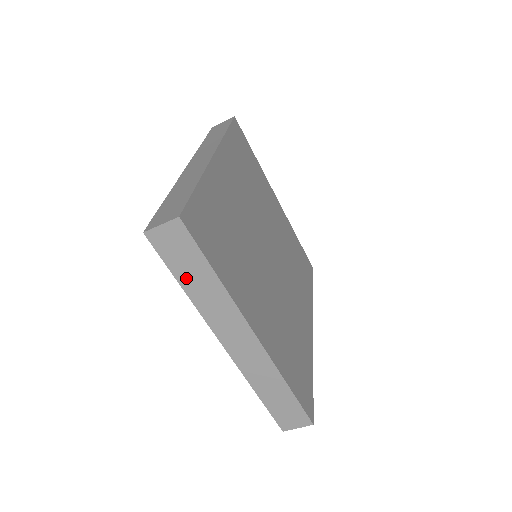
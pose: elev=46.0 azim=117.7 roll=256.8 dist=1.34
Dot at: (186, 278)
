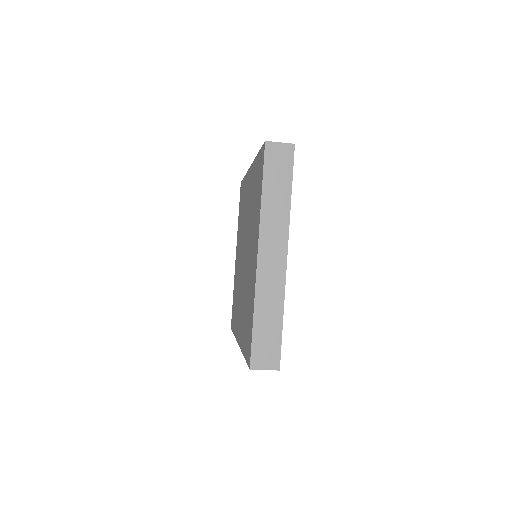
Dot at: (270, 186)
